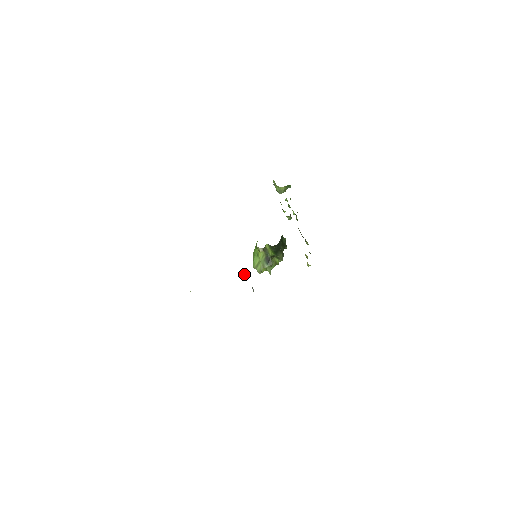
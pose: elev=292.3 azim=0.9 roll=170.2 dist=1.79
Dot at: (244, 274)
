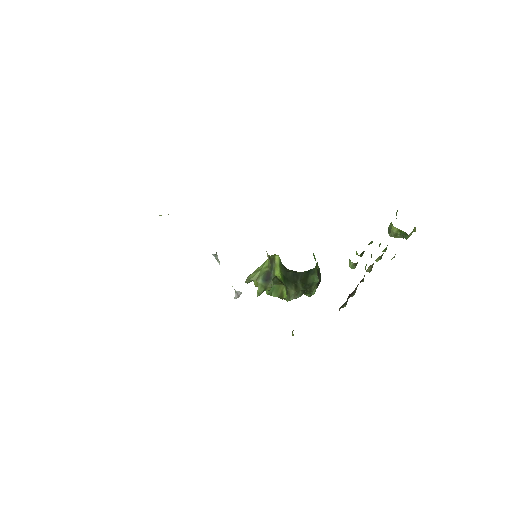
Dot at: (215, 255)
